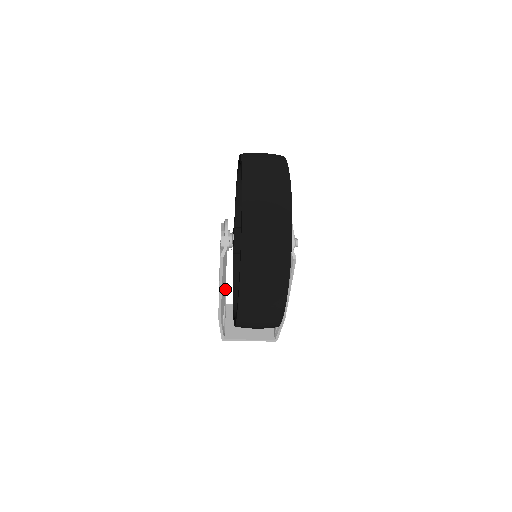
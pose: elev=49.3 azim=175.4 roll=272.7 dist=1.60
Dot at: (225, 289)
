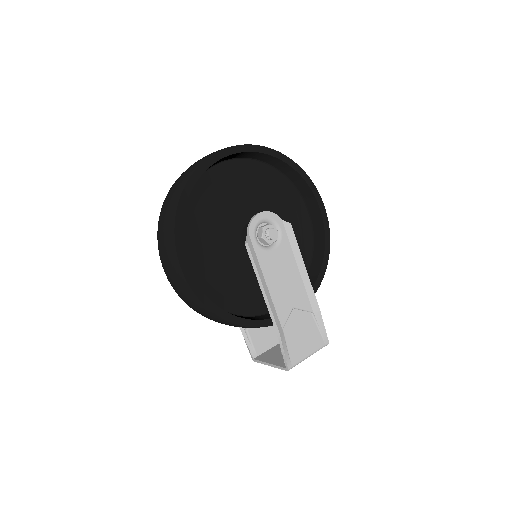
Dot at: occluded
